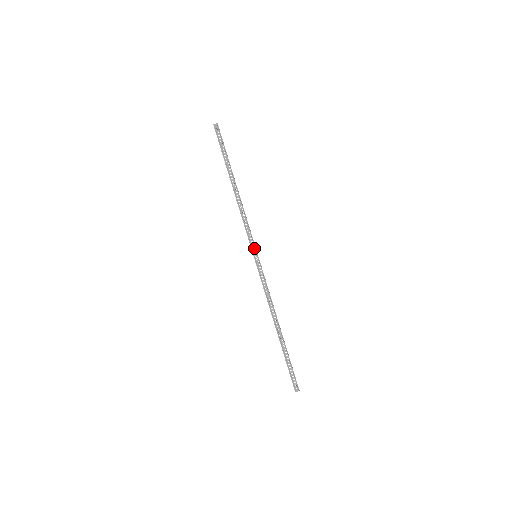
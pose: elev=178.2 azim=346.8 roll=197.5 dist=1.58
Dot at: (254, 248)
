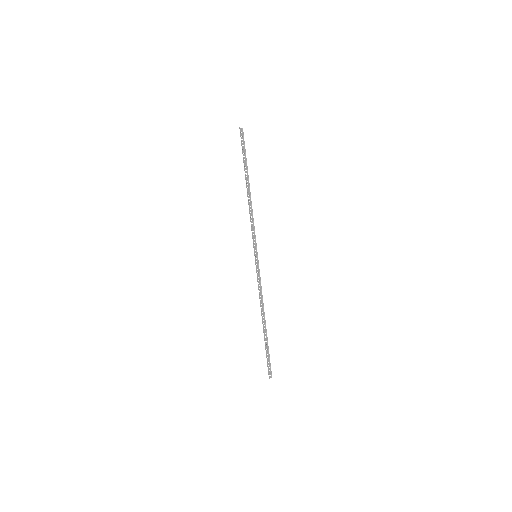
Dot at: (255, 249)
